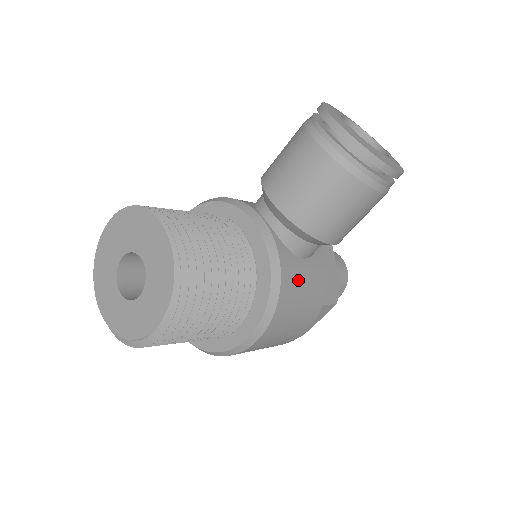
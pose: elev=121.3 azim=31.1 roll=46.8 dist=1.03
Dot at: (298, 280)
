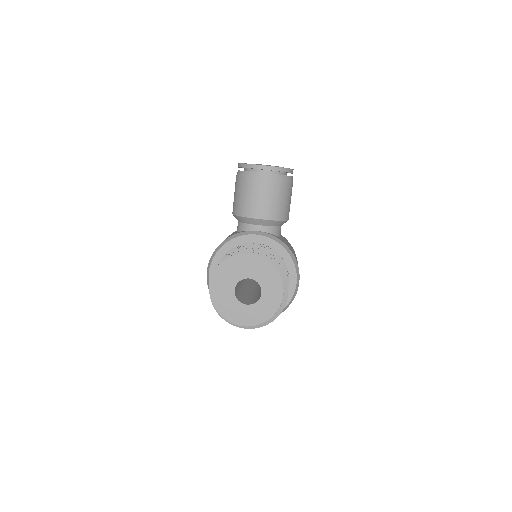
Dot at: (289, 246)
